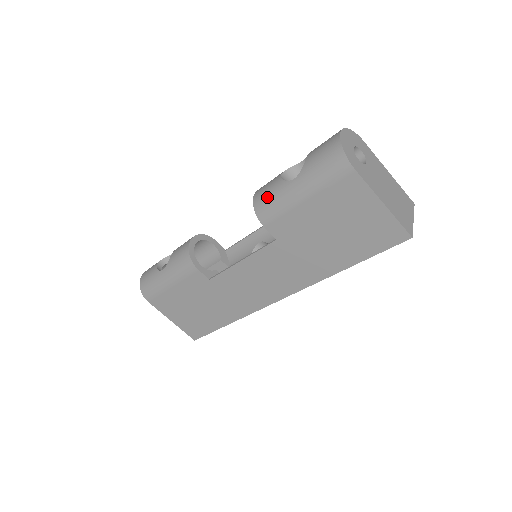
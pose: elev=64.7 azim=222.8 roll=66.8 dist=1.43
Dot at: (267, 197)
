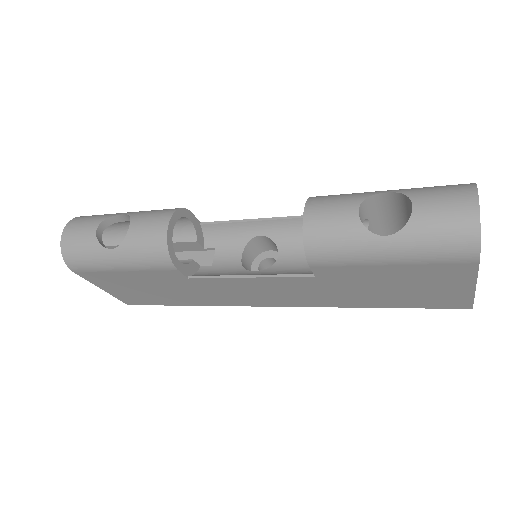
Dot at: (331, 238)
